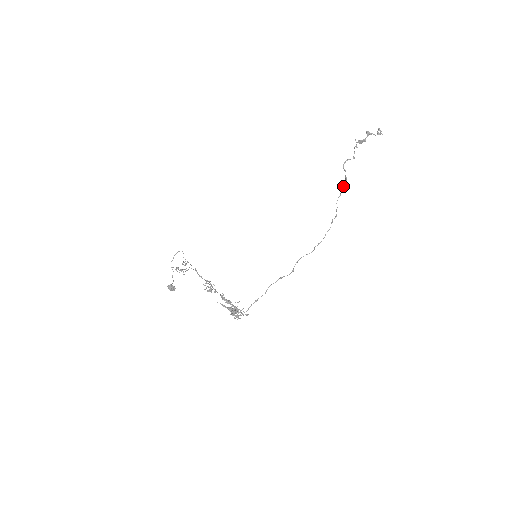
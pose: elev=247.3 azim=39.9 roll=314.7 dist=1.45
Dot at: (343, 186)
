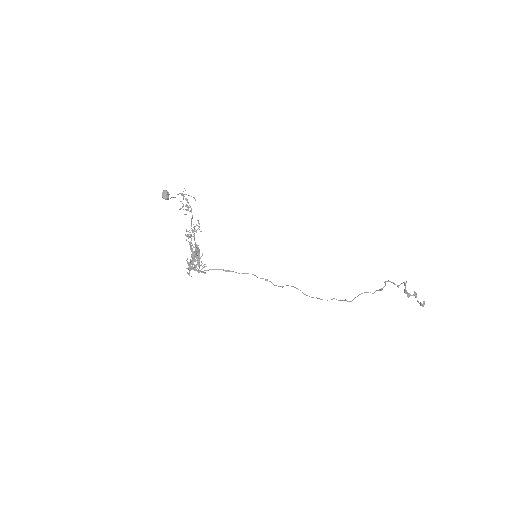
Dot at: occluded
